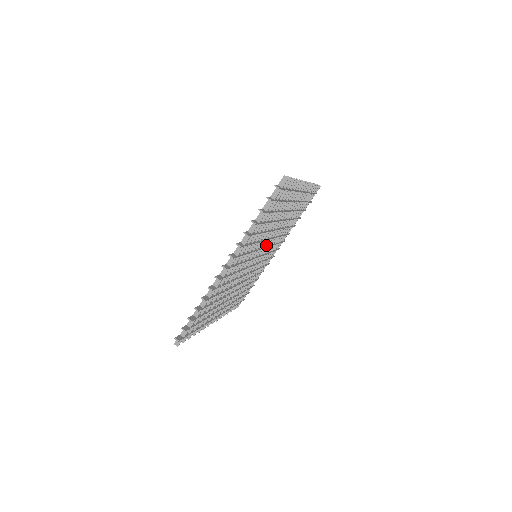
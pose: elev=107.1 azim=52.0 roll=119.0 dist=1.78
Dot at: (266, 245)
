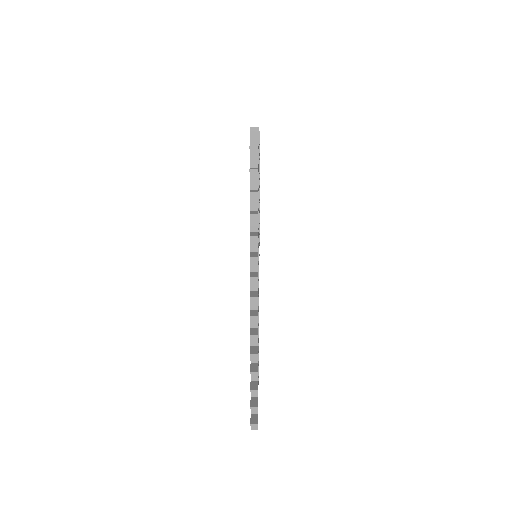
Dot at: occluded
